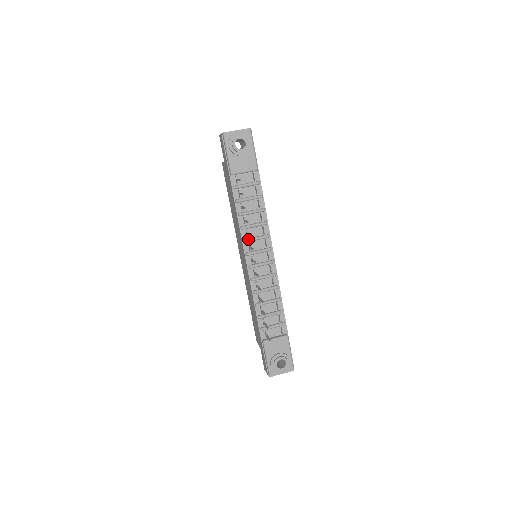
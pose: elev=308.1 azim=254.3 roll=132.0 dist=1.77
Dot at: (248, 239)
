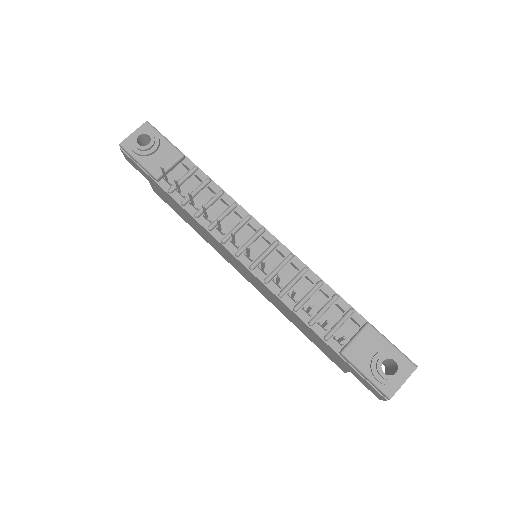
Dot at: (225, 236)
